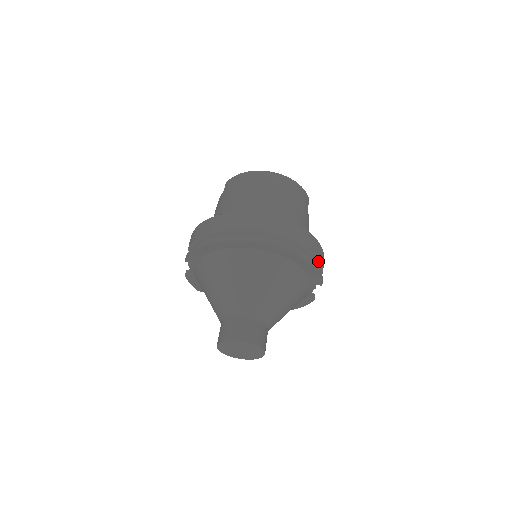
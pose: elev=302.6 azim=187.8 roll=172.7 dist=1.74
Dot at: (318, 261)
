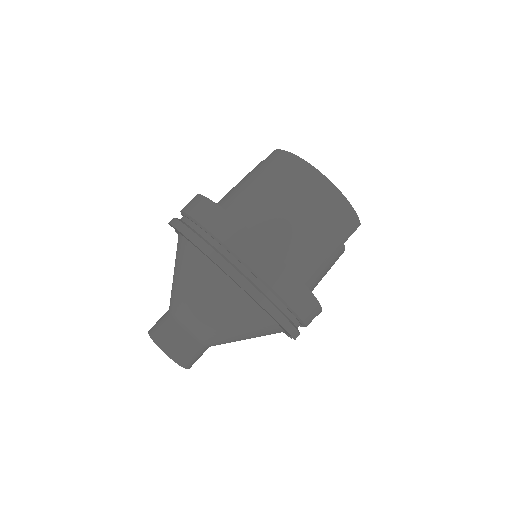
Dot at: (299, 318)
